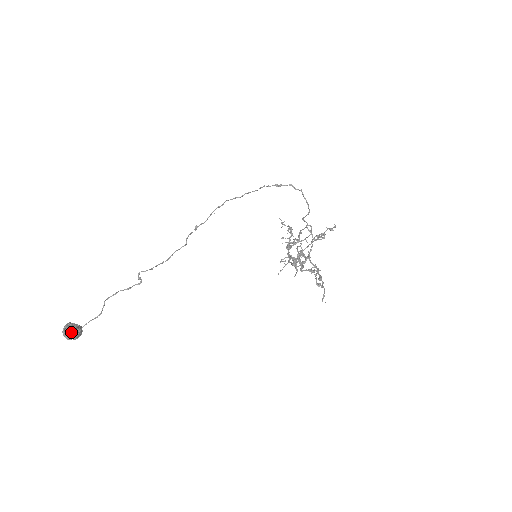
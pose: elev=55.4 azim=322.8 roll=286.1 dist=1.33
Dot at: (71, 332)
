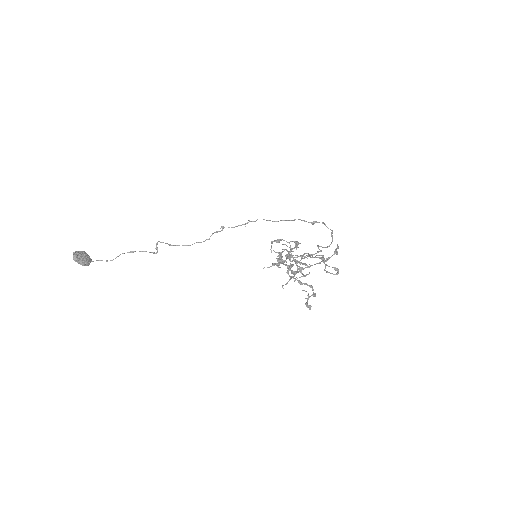
Dot at: (80, 255)
